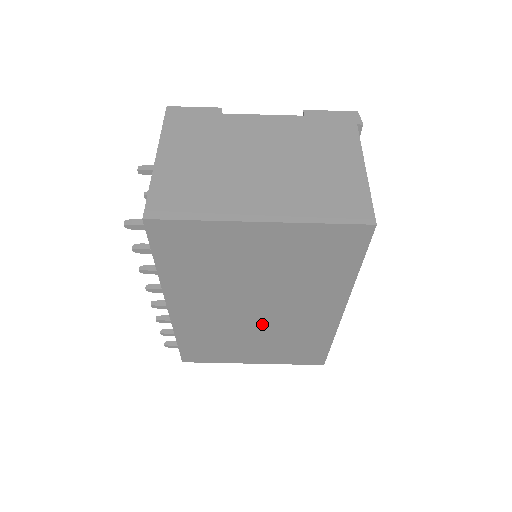
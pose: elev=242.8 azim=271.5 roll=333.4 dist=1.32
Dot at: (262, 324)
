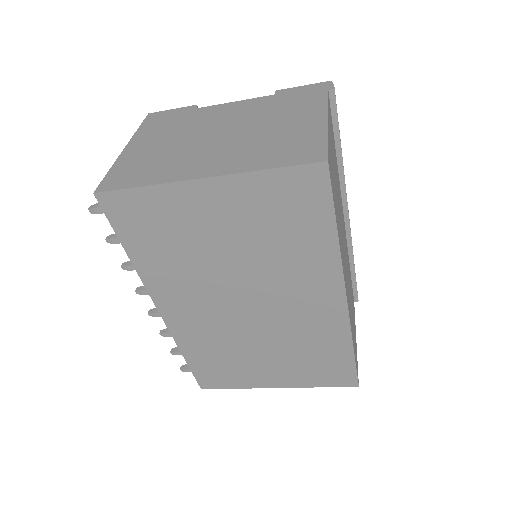
Dot at: (262, 326)
